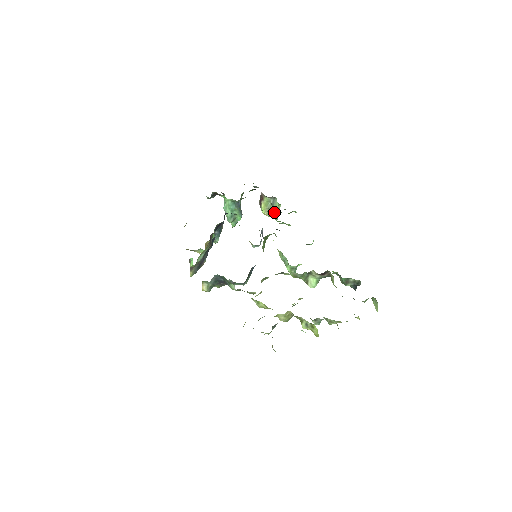
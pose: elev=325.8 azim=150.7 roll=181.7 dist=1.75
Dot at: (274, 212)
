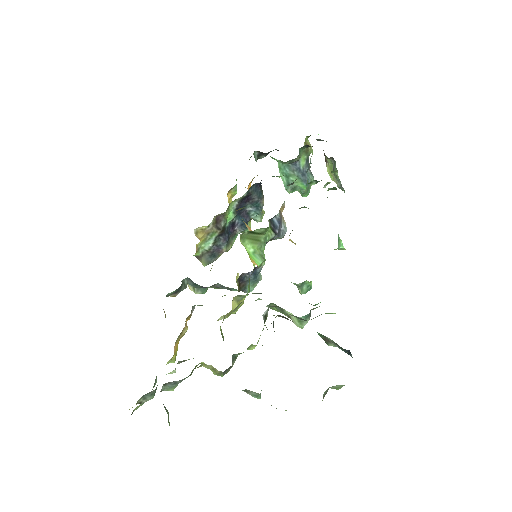
Dot at: (337, 182)
